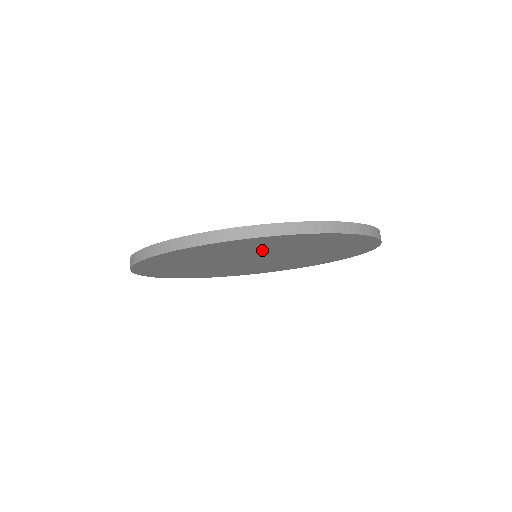
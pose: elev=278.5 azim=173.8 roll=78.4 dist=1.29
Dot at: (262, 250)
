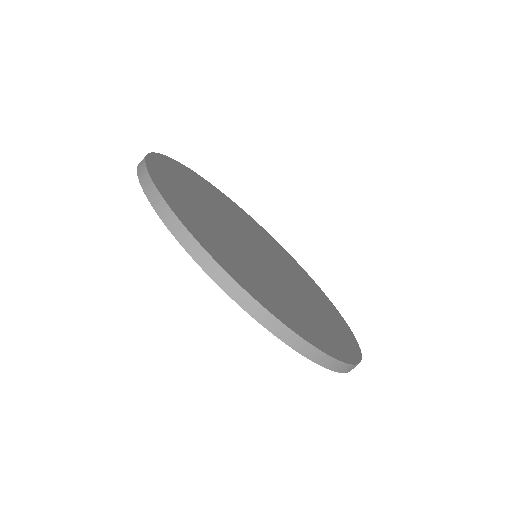
Dot at: occluded
